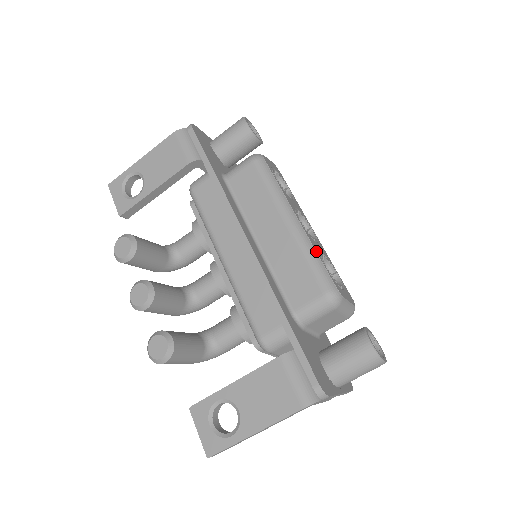
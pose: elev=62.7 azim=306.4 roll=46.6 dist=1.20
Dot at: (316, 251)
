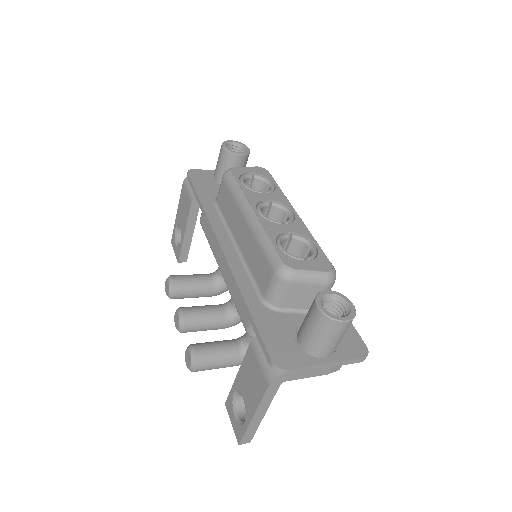
Dot at: (268, 235)
